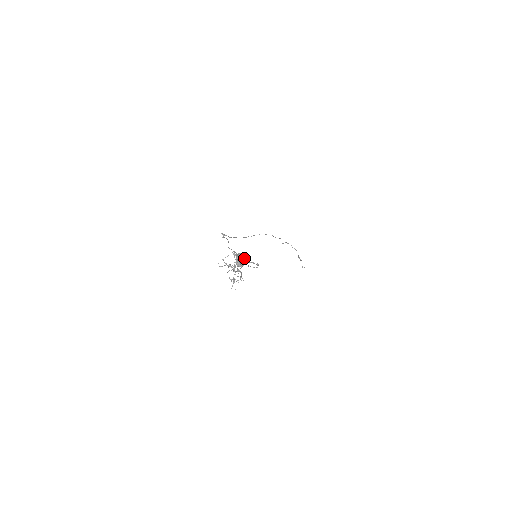
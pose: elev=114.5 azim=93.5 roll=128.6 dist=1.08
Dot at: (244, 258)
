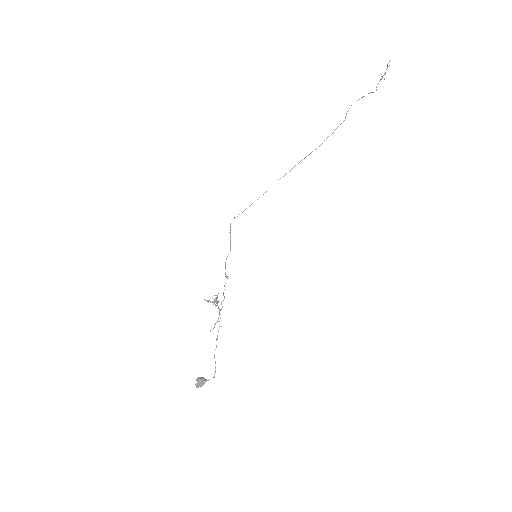
Dot at: (201, 386)
